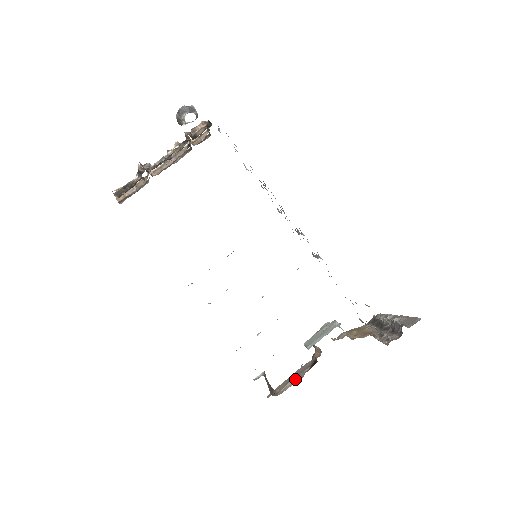
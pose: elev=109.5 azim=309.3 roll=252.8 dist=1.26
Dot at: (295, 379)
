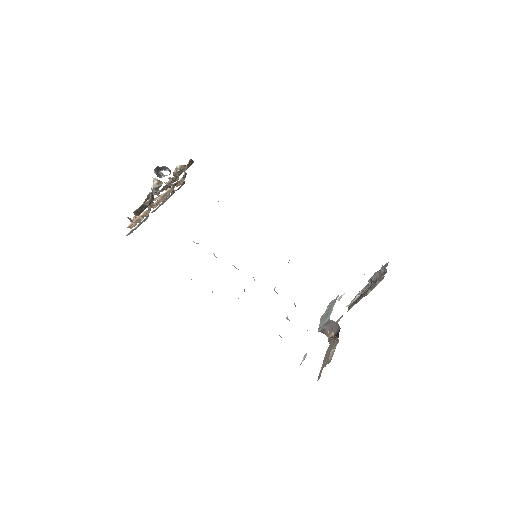
Dot at: (333, 348)
